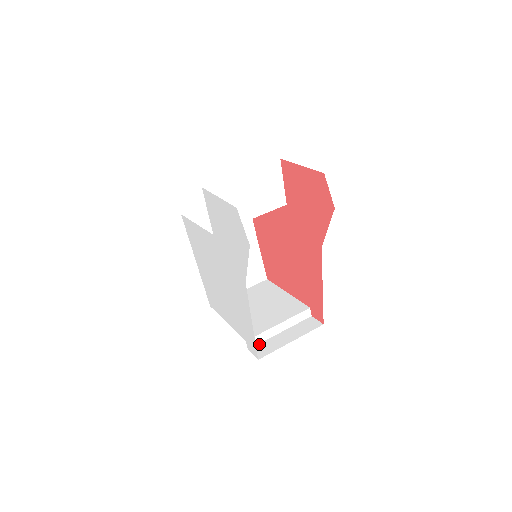
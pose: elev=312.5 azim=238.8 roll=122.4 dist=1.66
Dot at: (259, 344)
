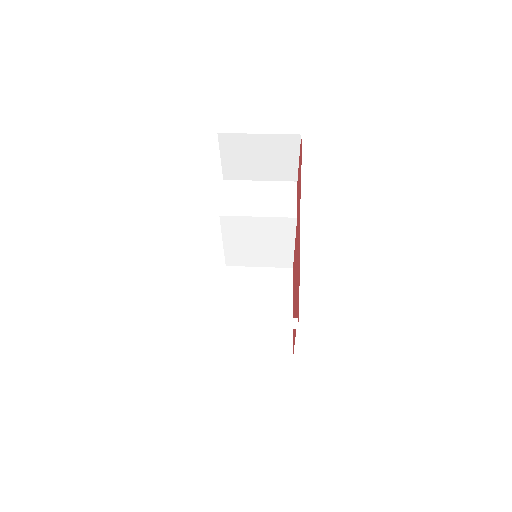
Dot at: (218, 325)
